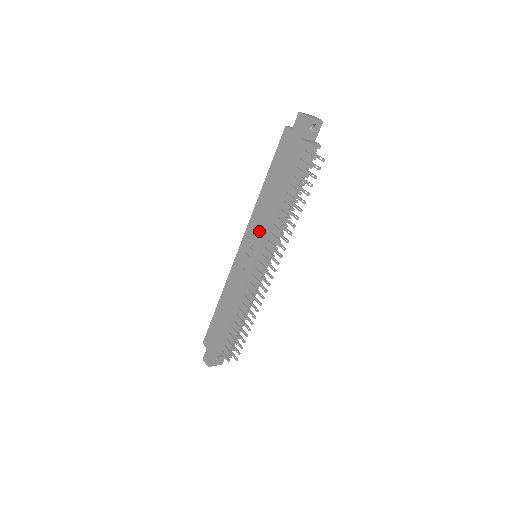
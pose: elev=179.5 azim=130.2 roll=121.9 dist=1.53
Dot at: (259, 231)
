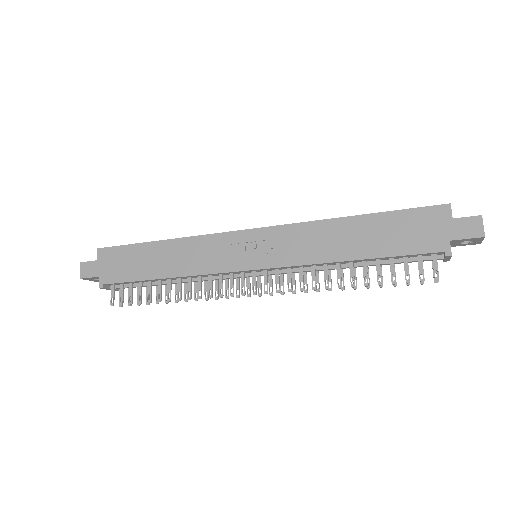
Dot at: (293, 251)
